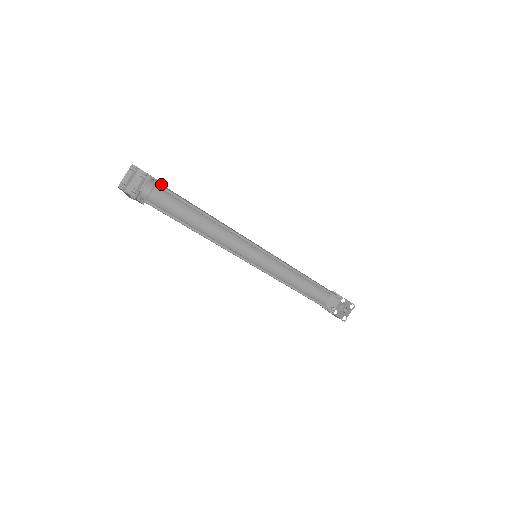
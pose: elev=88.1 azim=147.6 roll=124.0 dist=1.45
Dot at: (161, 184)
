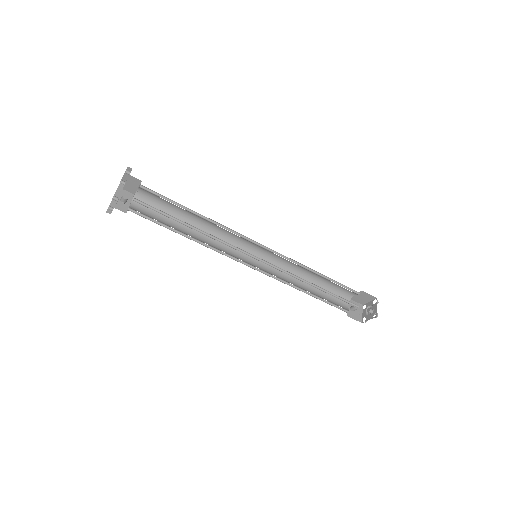
Dot at: occluded
